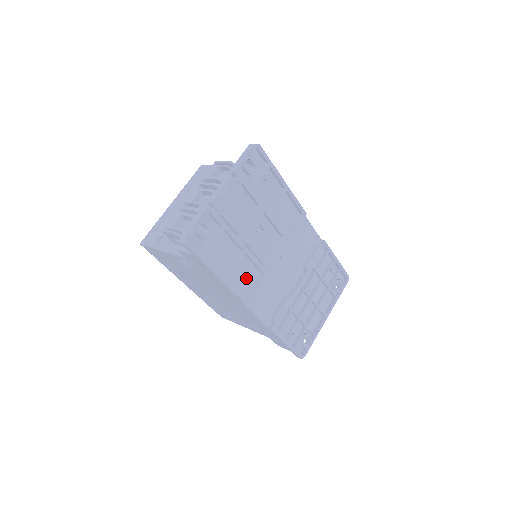
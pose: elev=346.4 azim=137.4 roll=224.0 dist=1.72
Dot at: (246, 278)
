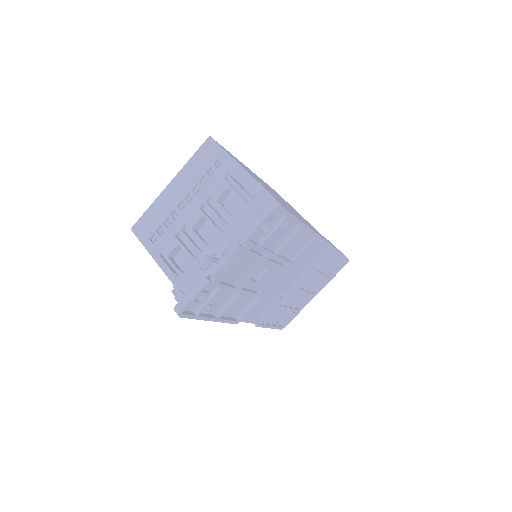
Dot at: (240, 304)
